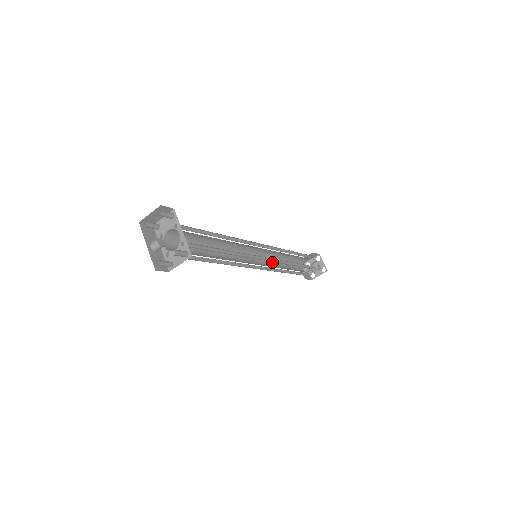
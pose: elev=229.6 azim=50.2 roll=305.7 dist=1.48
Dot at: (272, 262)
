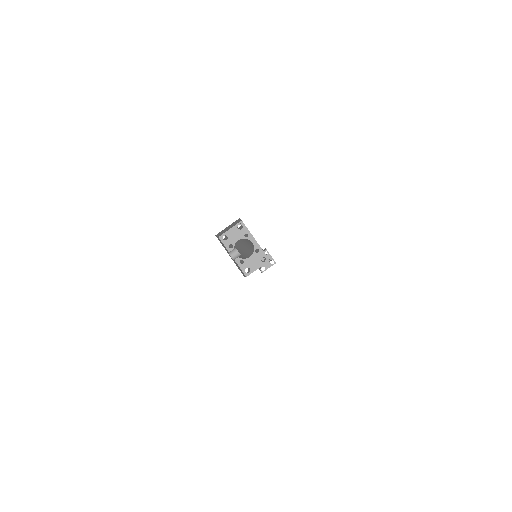
Dot at: occluded
